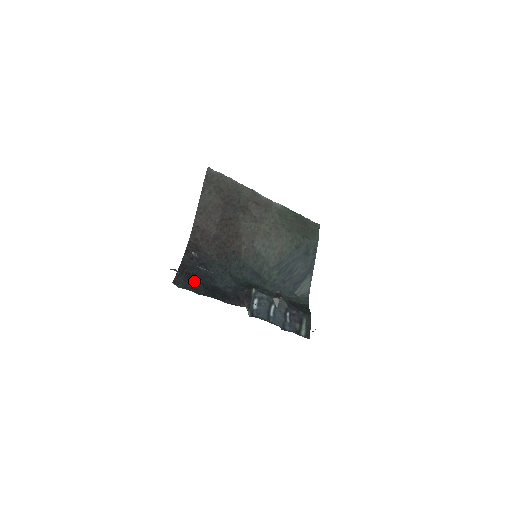
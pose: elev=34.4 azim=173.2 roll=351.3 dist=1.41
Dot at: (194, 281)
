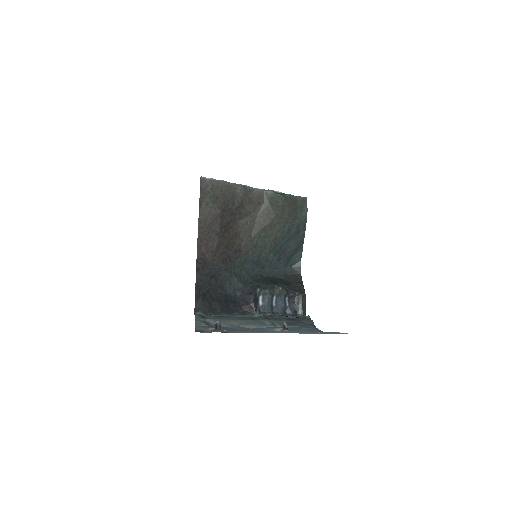
Dot at: (210, 300)
